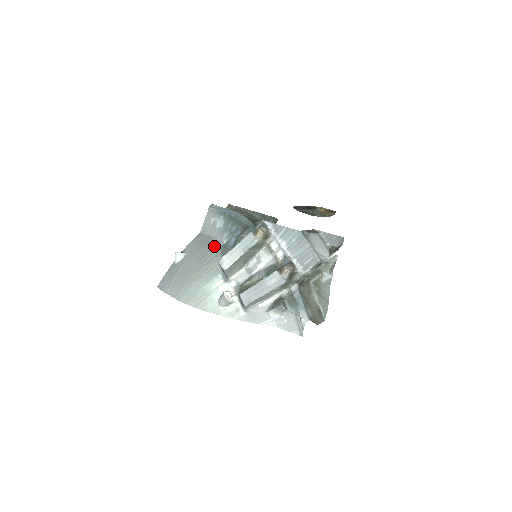
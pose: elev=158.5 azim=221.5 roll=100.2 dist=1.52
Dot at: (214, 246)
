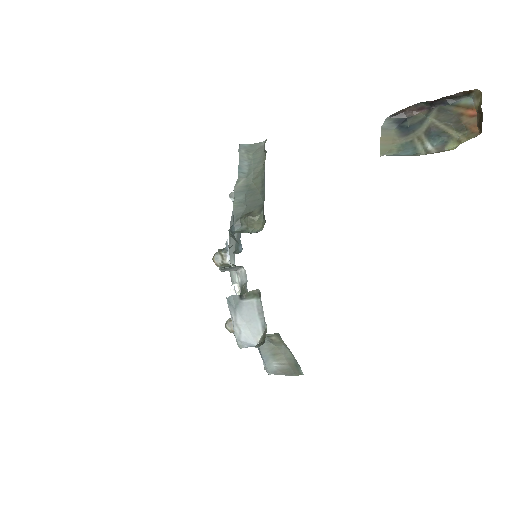
Dot at: occluded
